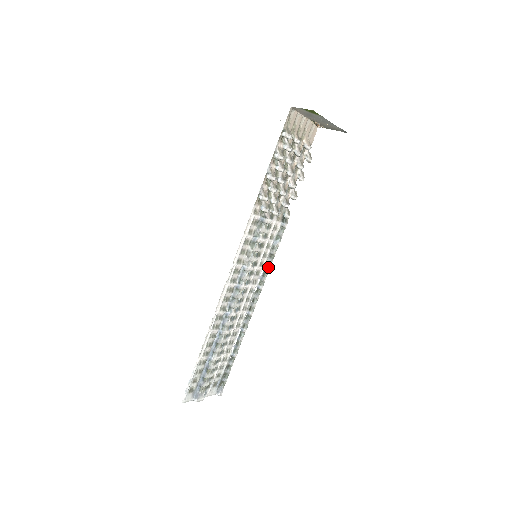
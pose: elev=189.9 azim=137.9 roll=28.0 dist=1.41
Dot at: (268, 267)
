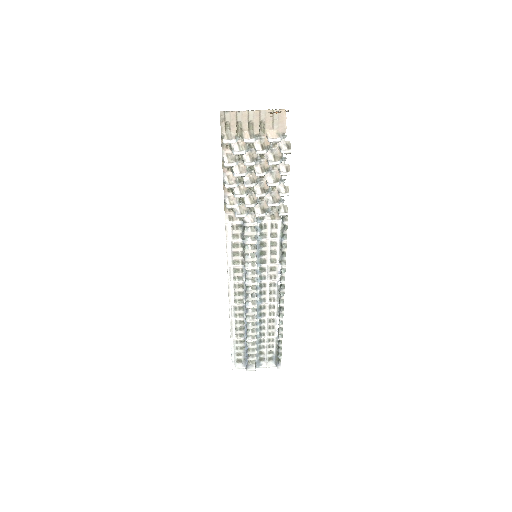
Dot at: (282, 264)
